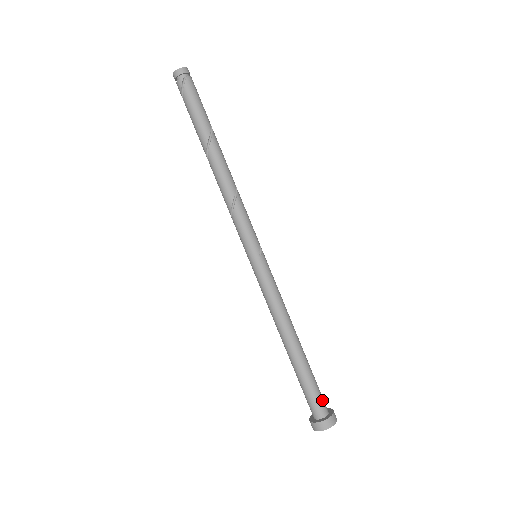
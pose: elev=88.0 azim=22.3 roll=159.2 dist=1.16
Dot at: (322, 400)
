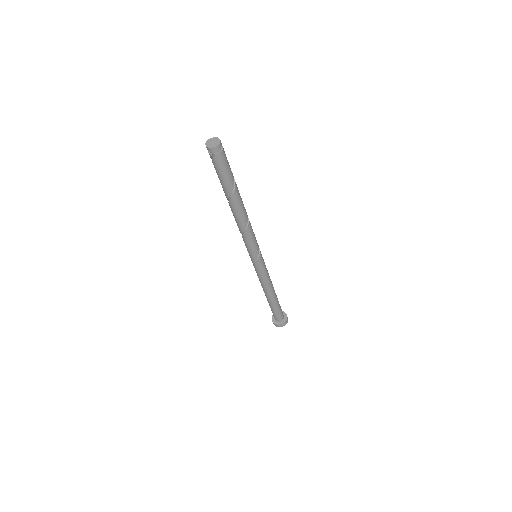
Dot at: (280, 316)
